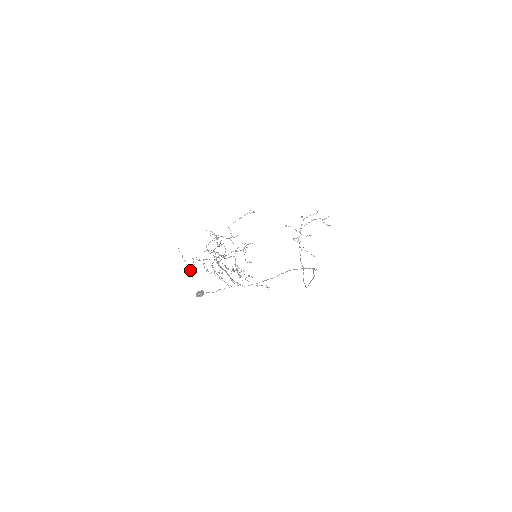
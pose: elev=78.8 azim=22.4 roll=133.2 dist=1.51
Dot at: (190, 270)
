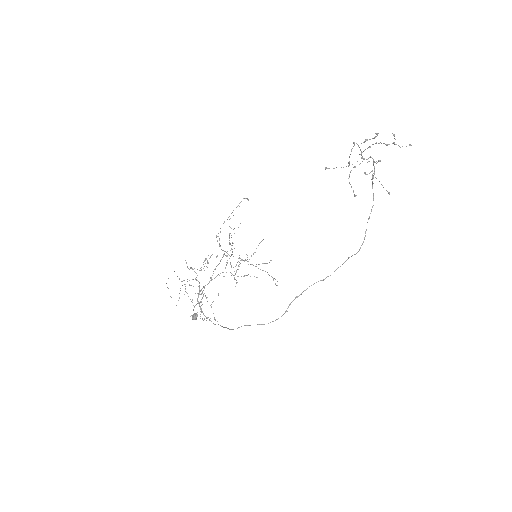
Dot at: occluded
